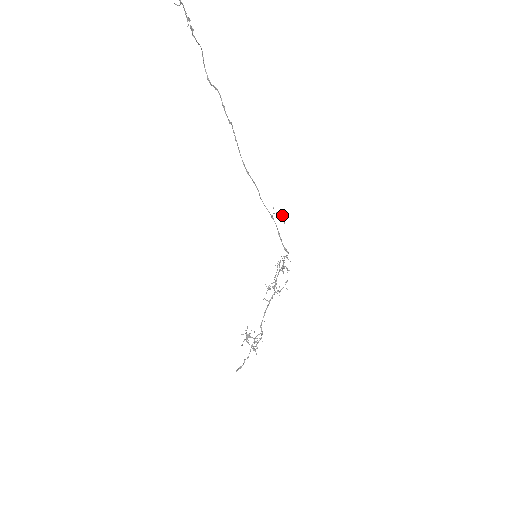
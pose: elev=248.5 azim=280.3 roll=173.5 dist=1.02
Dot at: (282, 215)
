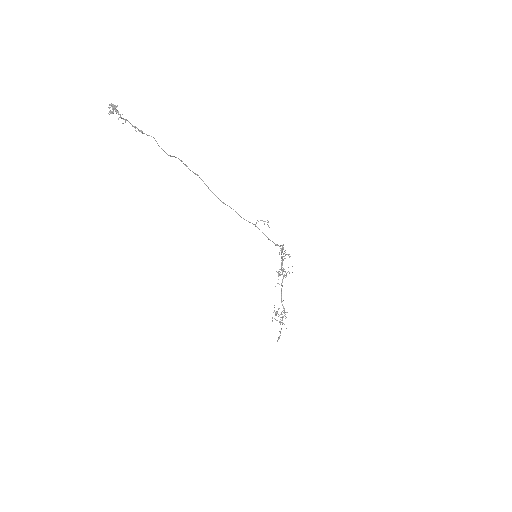
Dot at: (264, 221)
